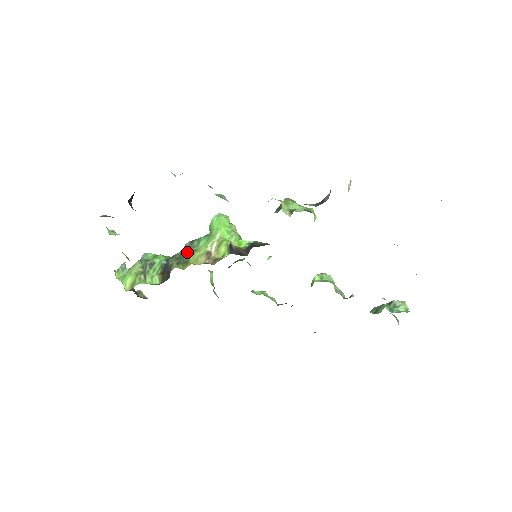
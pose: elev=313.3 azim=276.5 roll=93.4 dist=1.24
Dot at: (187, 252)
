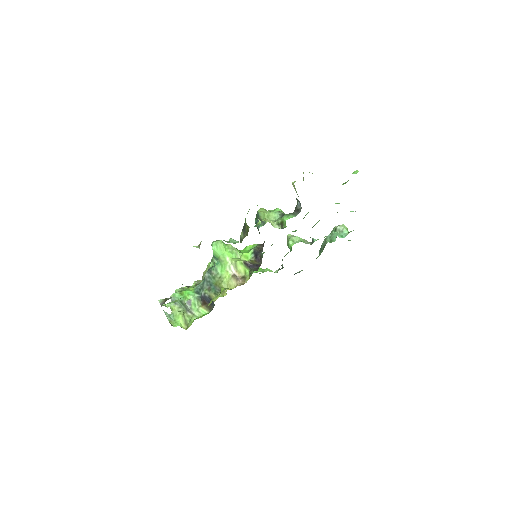
Dot at: (214, 282)
